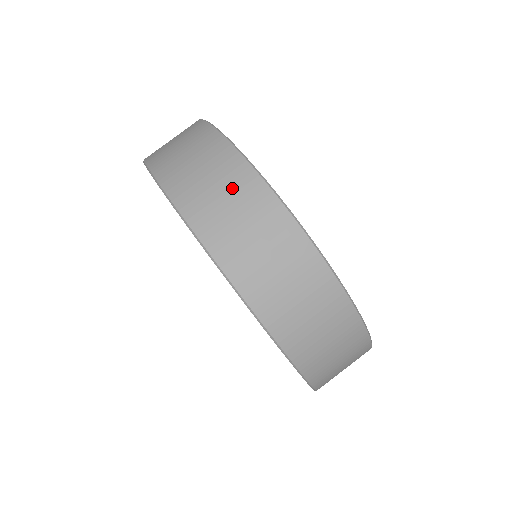
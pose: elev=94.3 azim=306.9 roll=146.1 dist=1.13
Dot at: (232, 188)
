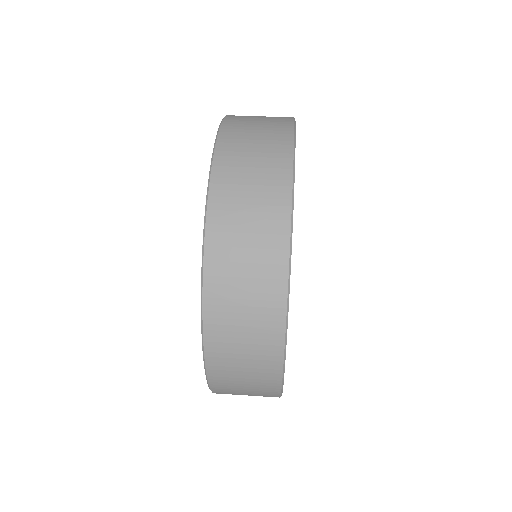
Dot at: (266, 158)
